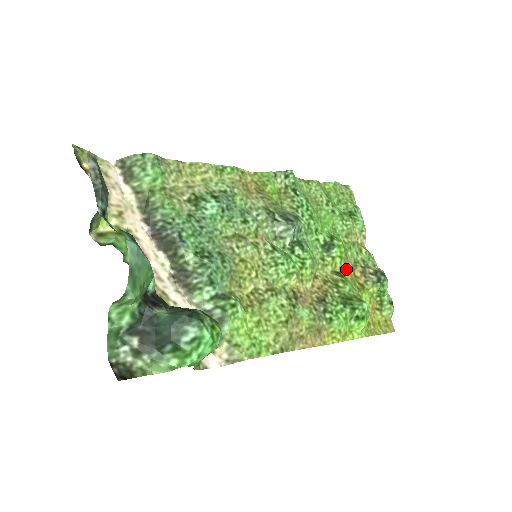
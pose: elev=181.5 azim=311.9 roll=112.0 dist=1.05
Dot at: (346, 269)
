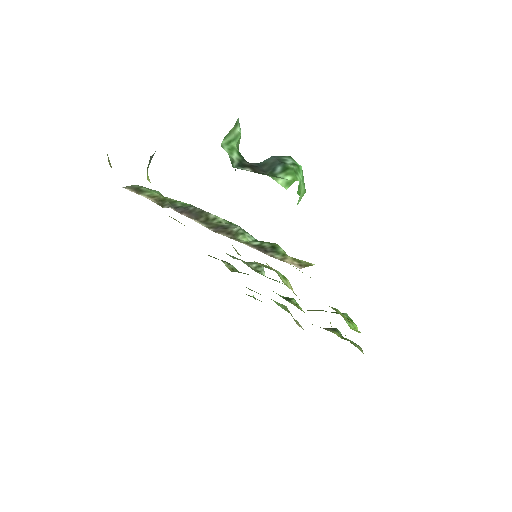
Dot at: occluded
